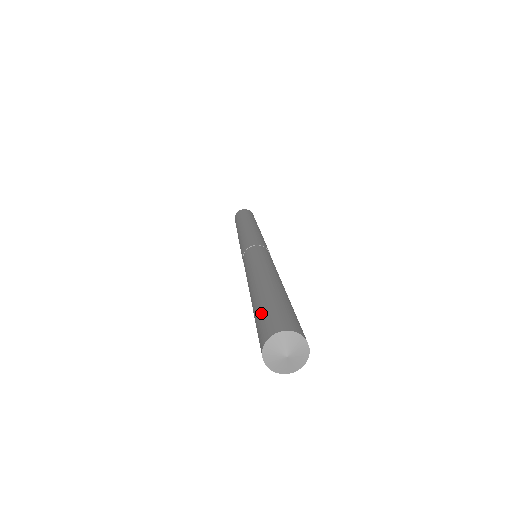
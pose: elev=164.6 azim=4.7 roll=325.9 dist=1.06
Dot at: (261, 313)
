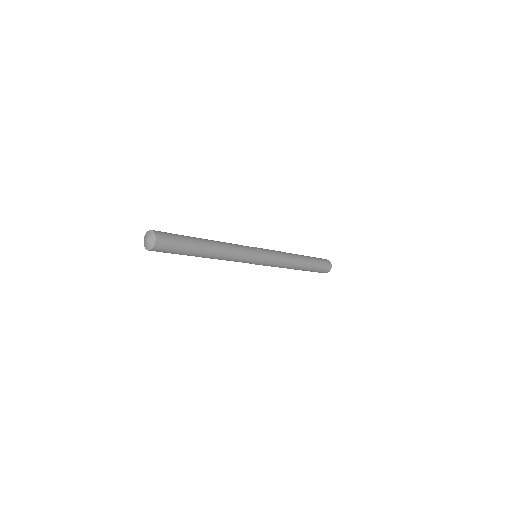
Dot at: occluded
